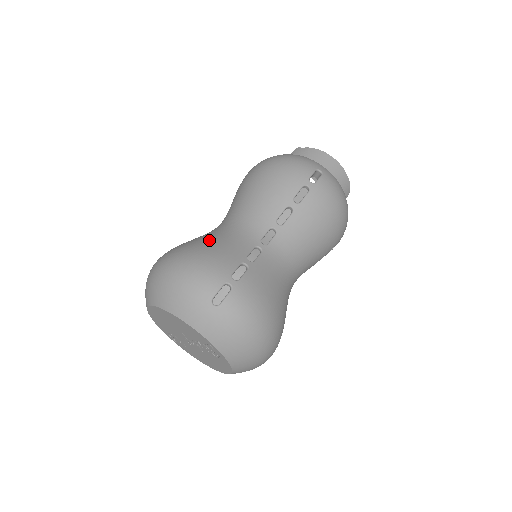
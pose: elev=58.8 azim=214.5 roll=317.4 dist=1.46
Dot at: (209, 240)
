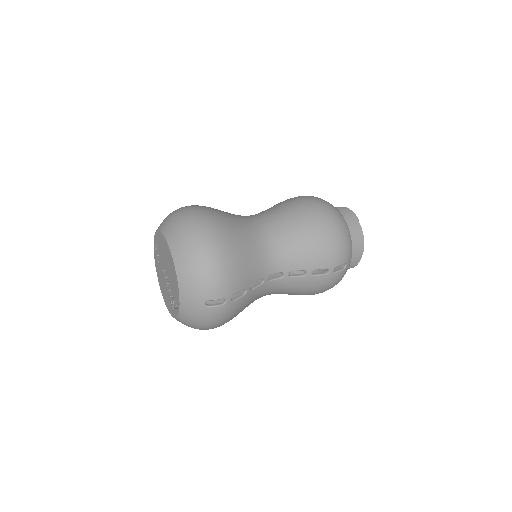
Dot at: (245, 249)
